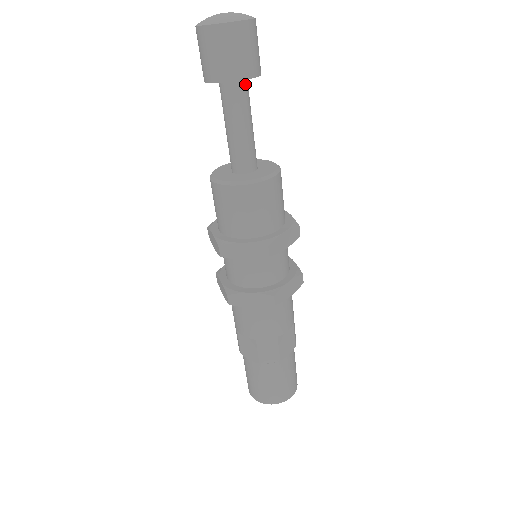
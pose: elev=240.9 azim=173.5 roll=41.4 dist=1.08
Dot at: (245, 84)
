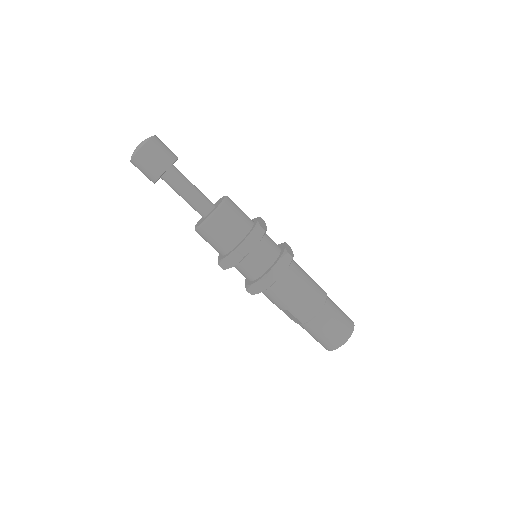
Dot at: (172, 171)
